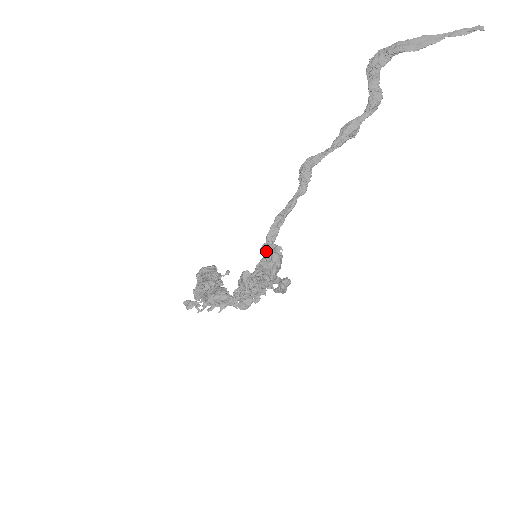
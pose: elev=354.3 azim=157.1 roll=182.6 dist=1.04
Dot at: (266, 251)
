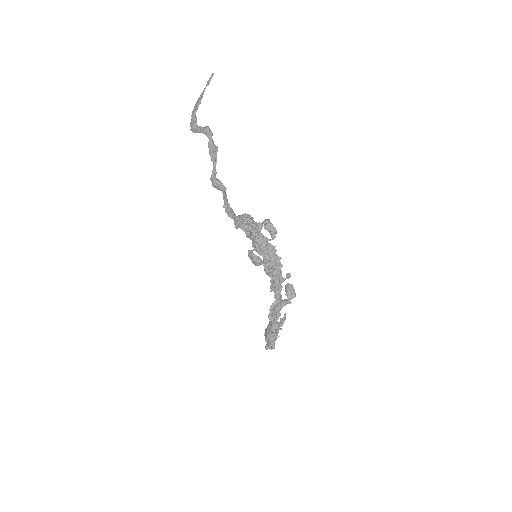
Dot at: (238, 223)
